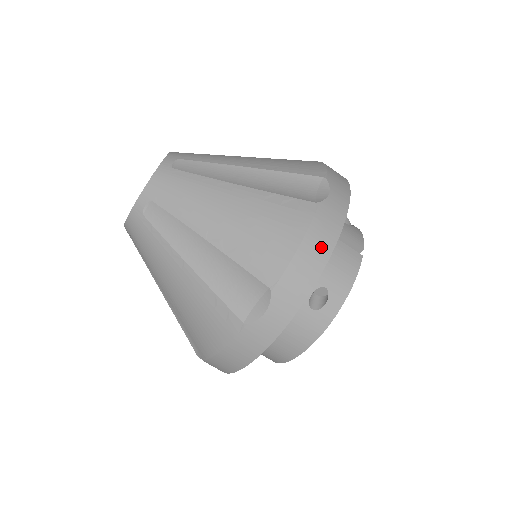
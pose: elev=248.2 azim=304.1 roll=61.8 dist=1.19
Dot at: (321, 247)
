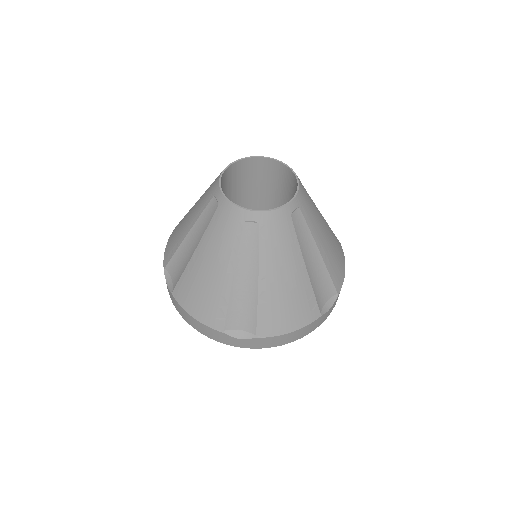
Dot at: (297, 336)
